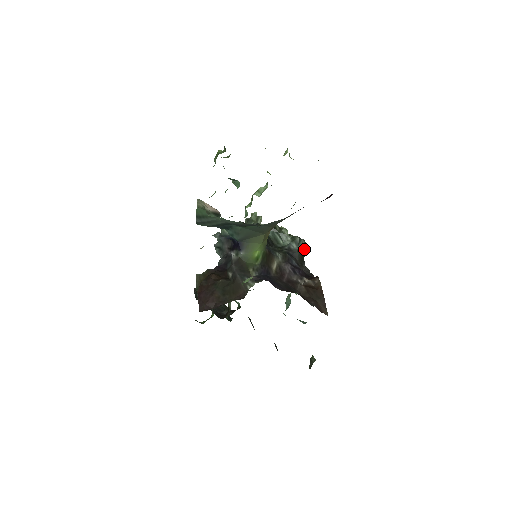
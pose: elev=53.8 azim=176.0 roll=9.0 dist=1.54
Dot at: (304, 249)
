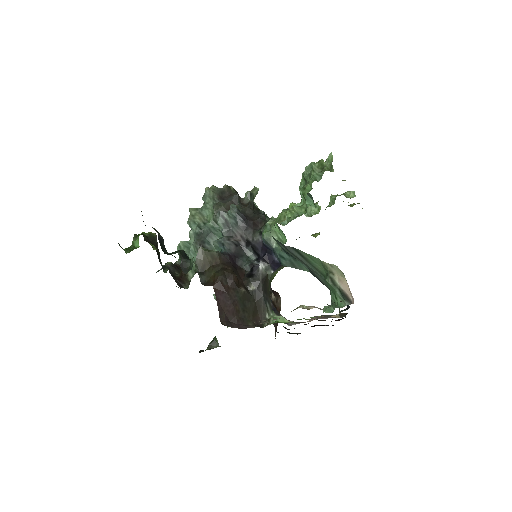
Dot at: occluded
